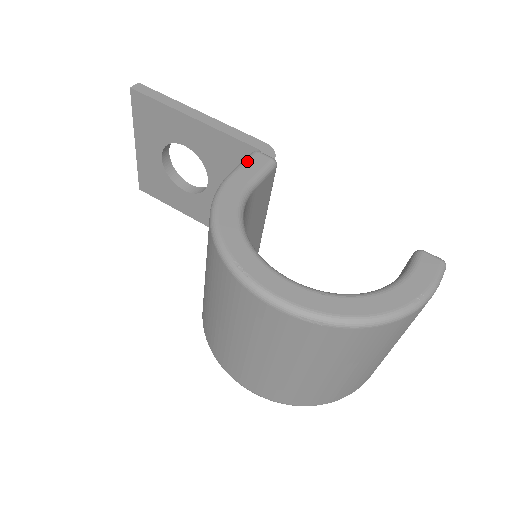
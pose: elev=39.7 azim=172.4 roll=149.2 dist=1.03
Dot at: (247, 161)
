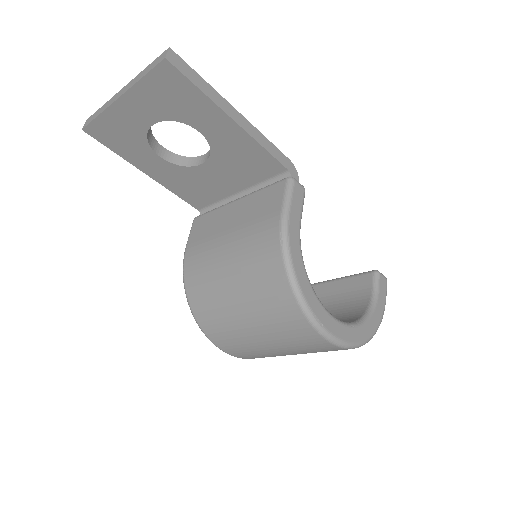
Dot at: (293, 194)
